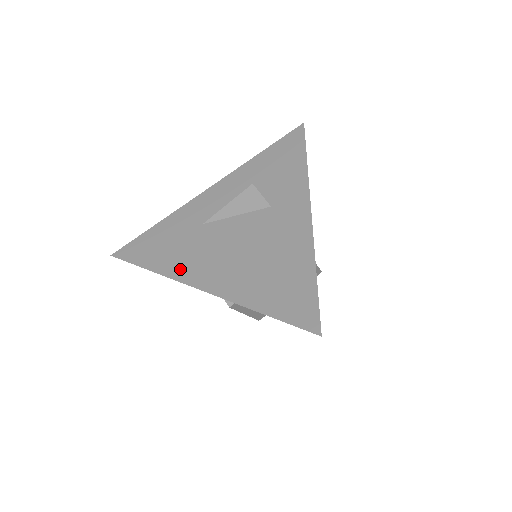
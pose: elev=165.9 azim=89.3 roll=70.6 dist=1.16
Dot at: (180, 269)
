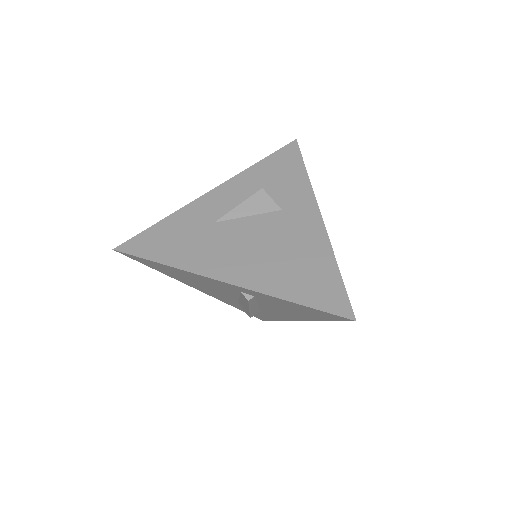
Dot at: (200, 264)
